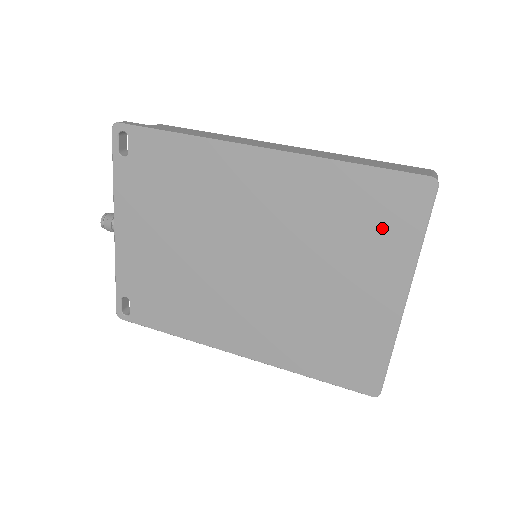
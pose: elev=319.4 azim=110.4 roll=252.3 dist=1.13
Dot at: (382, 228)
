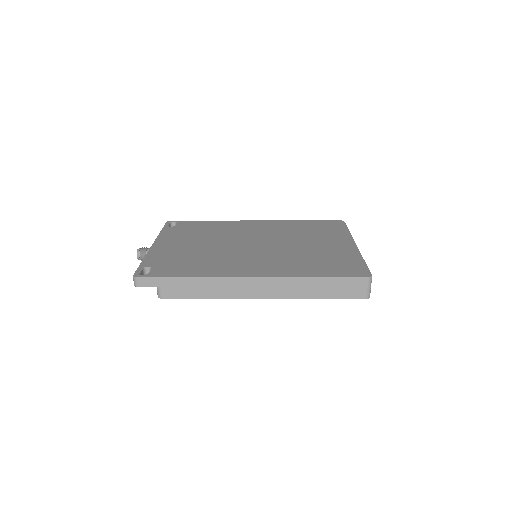
Dot at: (327, 230)
